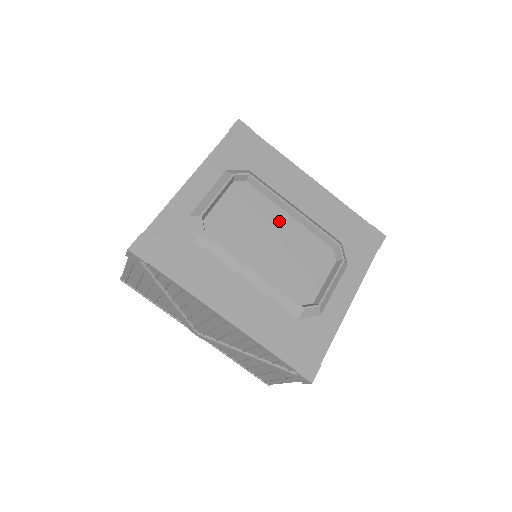
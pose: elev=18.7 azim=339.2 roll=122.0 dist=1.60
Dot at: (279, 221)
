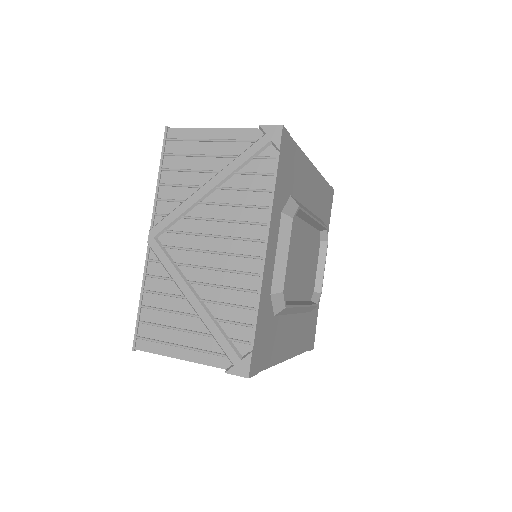
Dot at: (303, 236)
